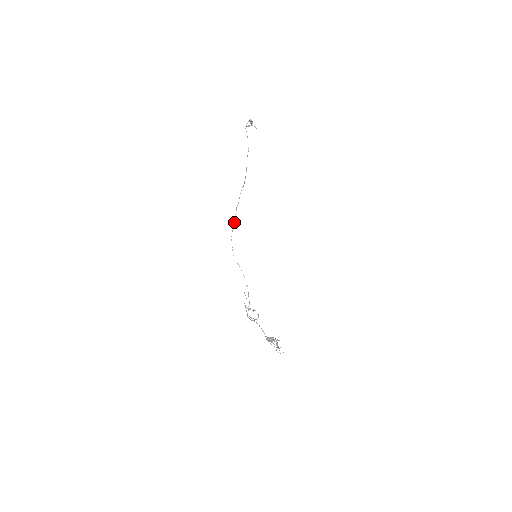
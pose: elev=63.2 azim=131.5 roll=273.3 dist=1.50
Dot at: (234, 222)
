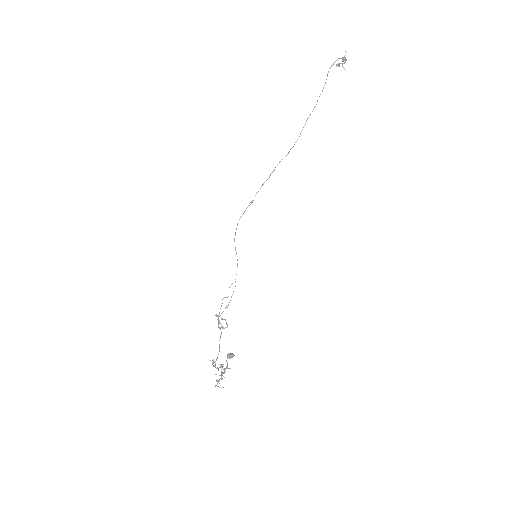
Dot at: (251, 202)
